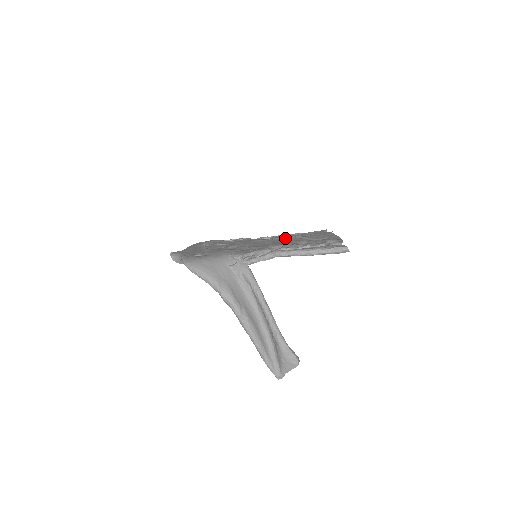
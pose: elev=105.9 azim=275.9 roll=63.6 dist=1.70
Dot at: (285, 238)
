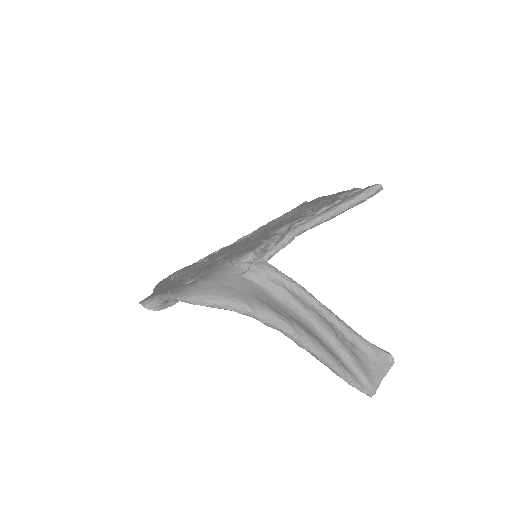
Dot at: (273, 224)
